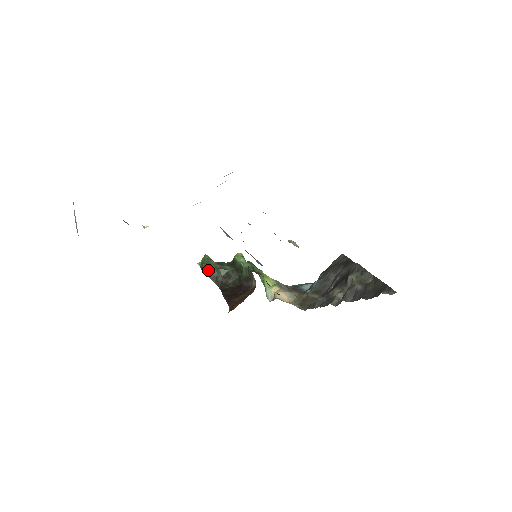
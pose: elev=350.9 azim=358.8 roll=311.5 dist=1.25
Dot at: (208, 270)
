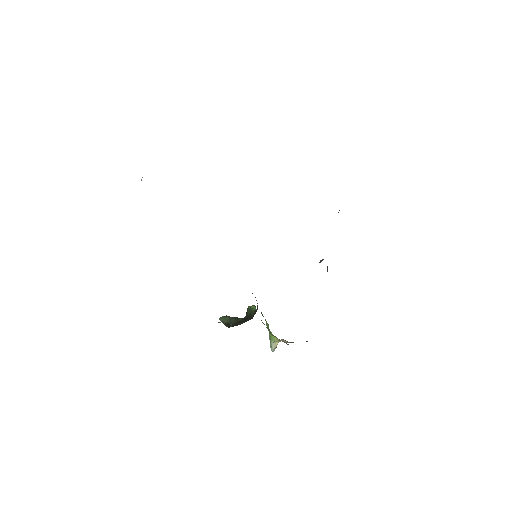
Dot at: (224, 319)
